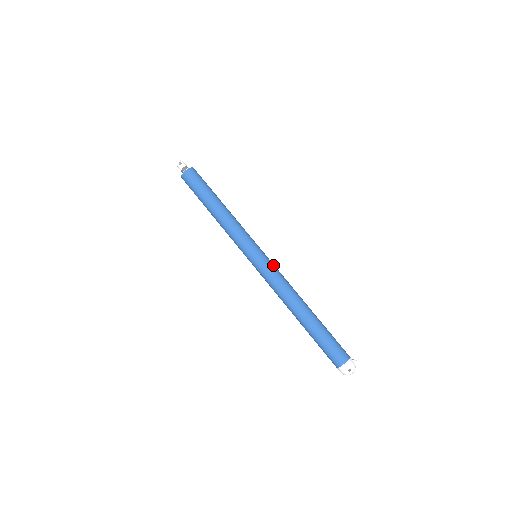
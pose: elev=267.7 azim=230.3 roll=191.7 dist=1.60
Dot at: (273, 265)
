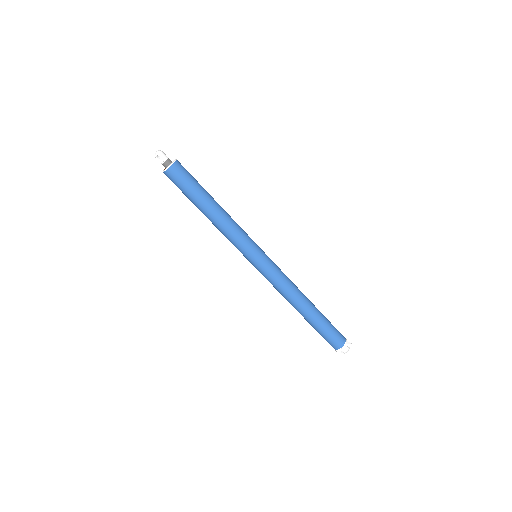
Dot at: (273, 269)
